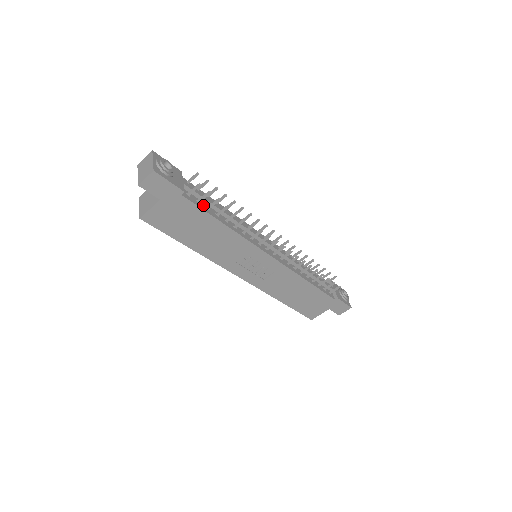
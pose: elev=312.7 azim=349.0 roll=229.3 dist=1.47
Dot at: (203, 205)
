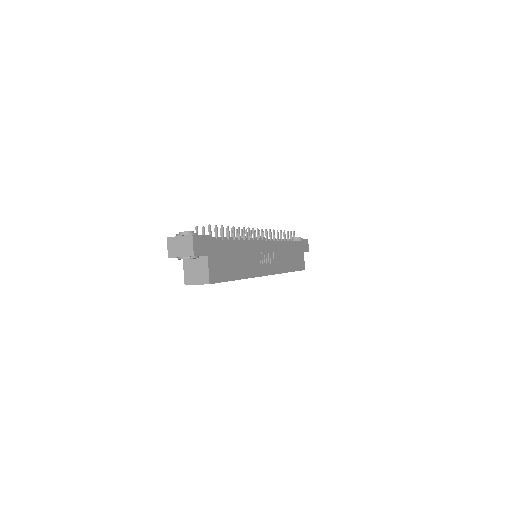
Dot at: occluded
